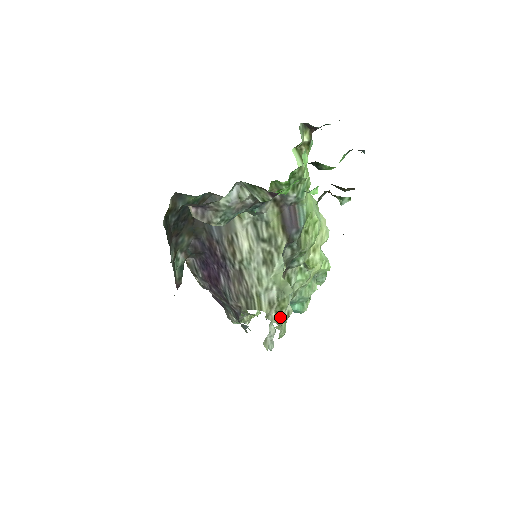
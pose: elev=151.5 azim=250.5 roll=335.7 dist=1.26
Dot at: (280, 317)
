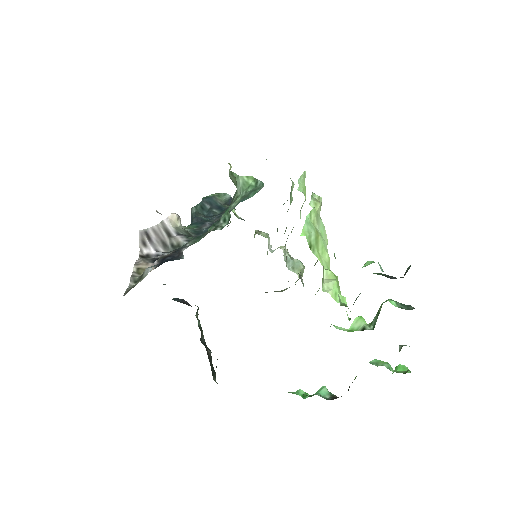
Dot at: occluded
